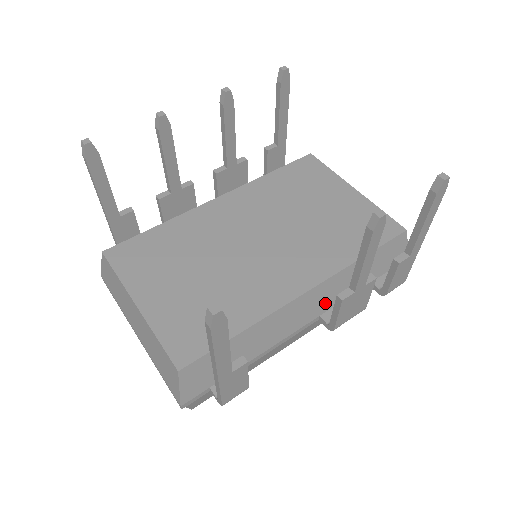
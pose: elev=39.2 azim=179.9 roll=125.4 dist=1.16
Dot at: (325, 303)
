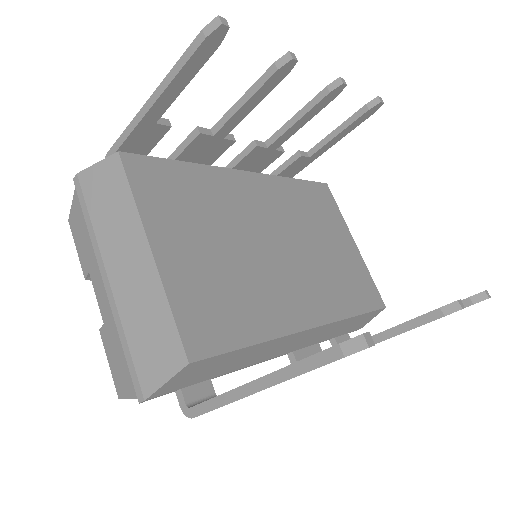
Dot at: (306, 342)
